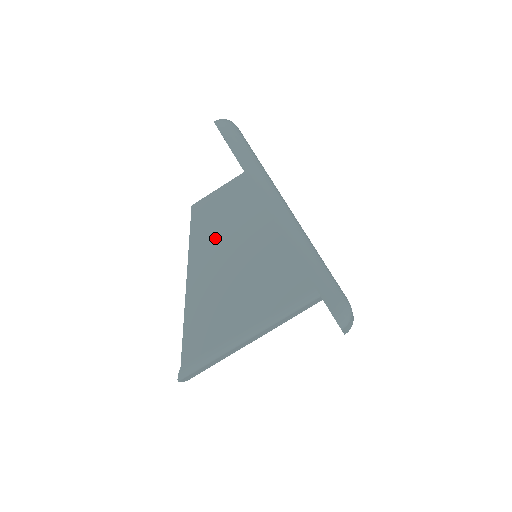
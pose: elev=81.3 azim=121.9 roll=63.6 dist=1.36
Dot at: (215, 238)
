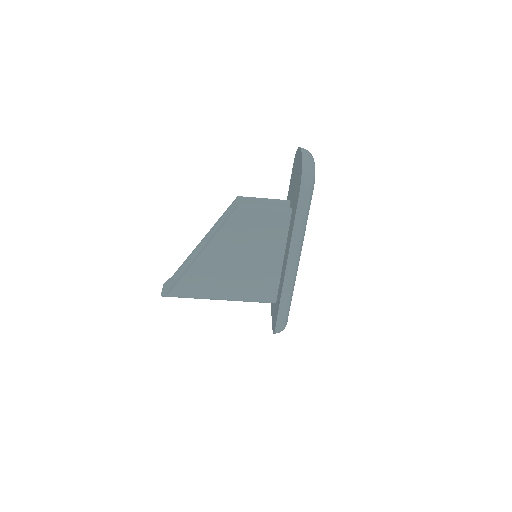
Dot at: (239, 240)
